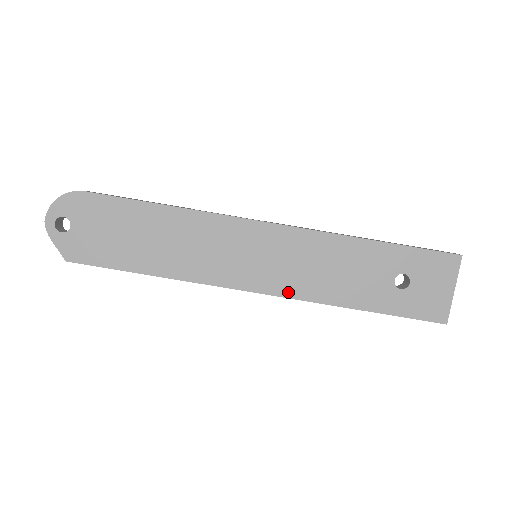
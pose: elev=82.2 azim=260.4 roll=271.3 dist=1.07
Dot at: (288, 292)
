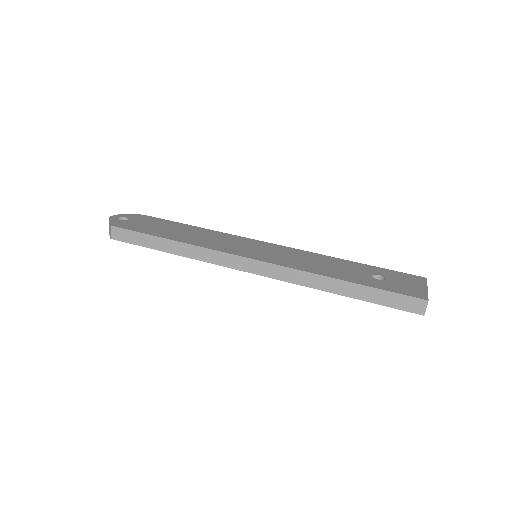
Dot at: (279, 263)
